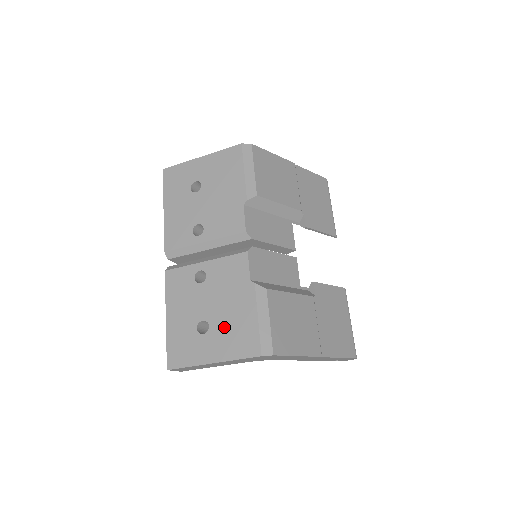
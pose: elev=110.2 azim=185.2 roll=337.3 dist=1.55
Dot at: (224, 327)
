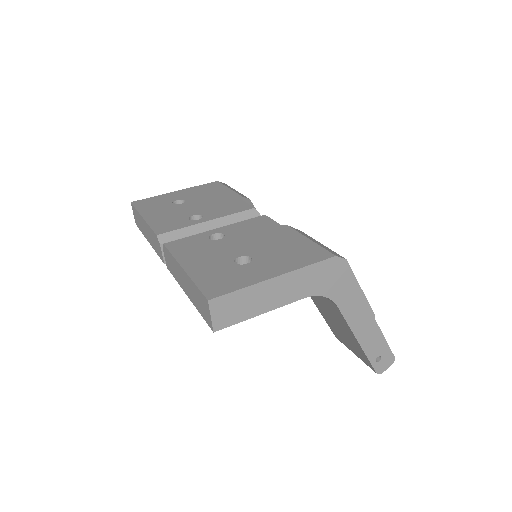
Dot at: (272, 253)
